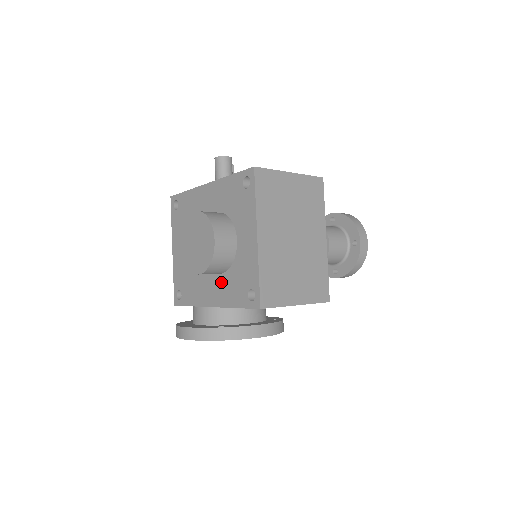
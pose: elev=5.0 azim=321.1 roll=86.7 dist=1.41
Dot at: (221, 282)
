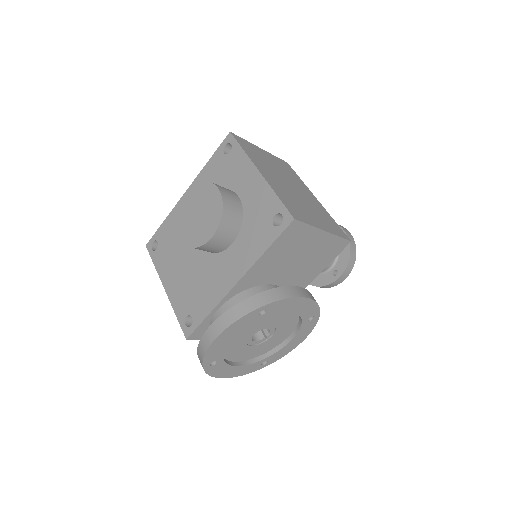
Dot at: (237, 248)
